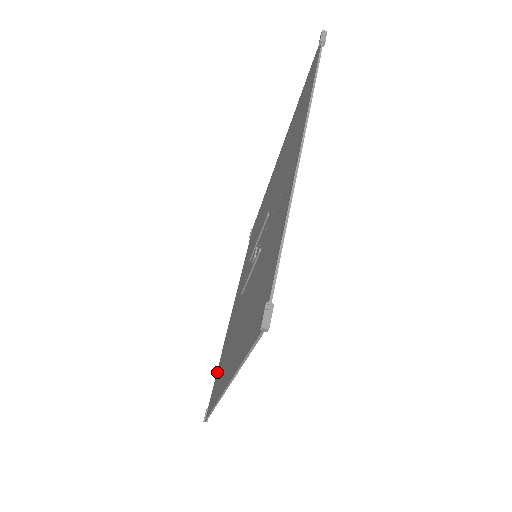
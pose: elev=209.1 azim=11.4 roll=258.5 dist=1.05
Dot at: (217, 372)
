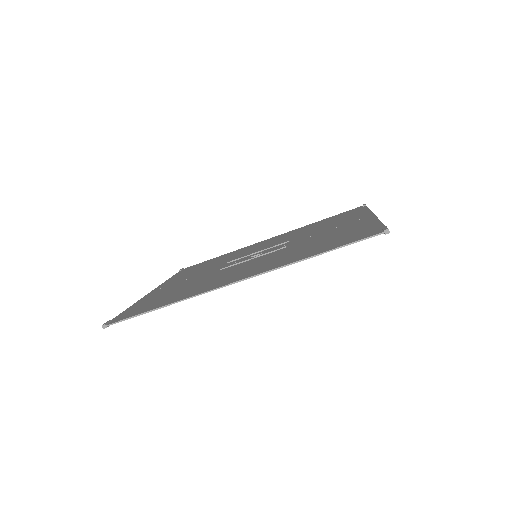
Dot at: (134, 307)
